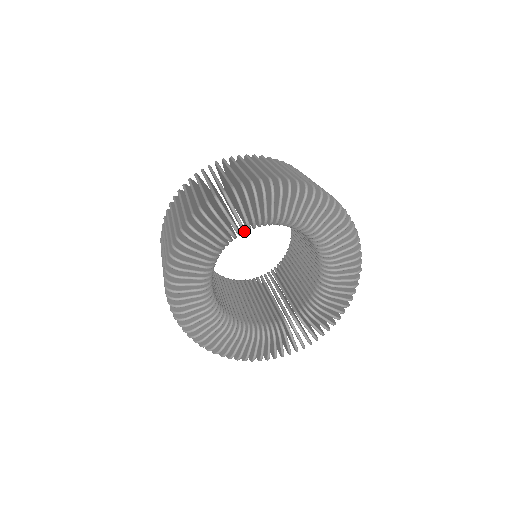
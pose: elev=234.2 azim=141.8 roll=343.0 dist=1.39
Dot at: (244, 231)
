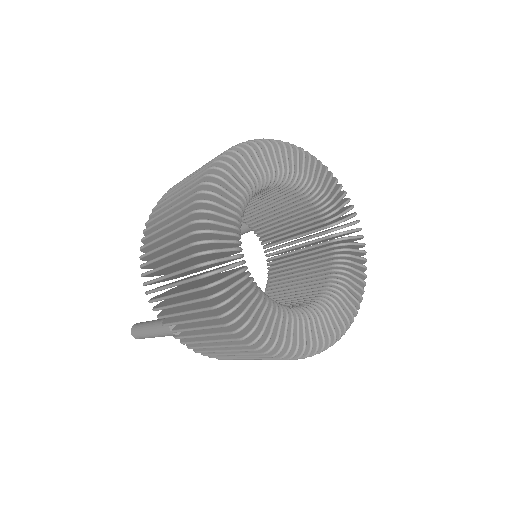
Dot at: (266, 182)
